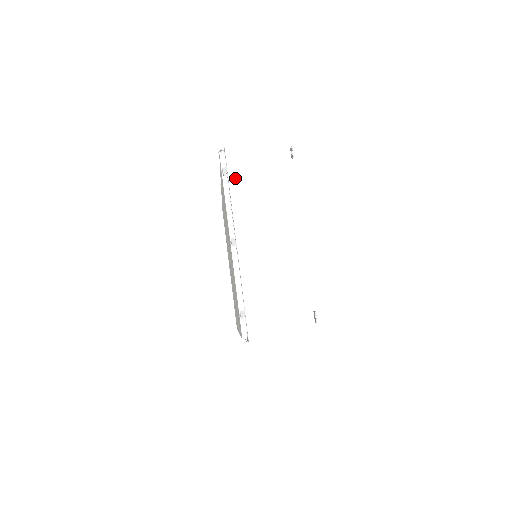
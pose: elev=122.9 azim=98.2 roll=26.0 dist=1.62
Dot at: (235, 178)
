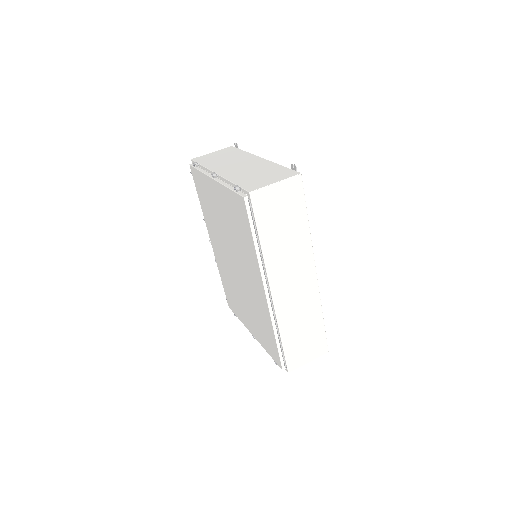
Dot at: (203, 162)
